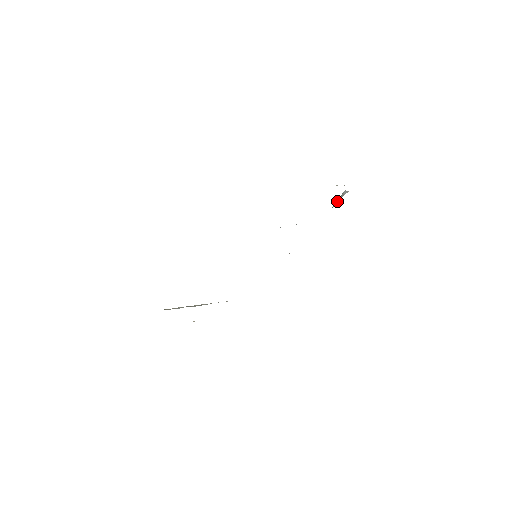
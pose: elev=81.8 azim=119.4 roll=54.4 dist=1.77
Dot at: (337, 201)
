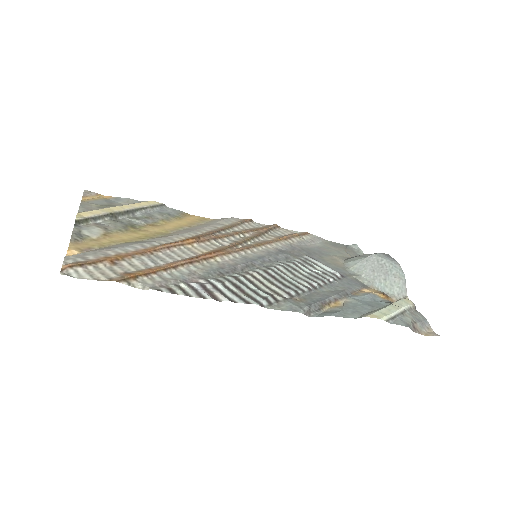
Dot at: (388, 288)
